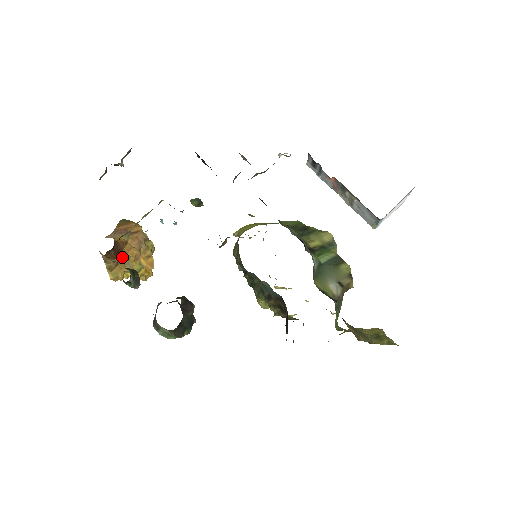
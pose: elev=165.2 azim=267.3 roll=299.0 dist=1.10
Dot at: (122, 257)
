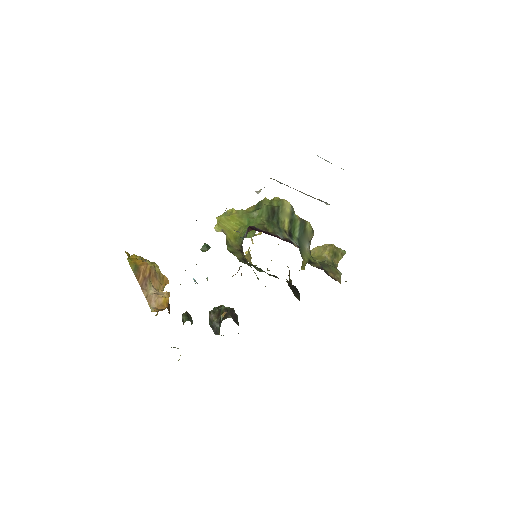
Dot at: occluded
